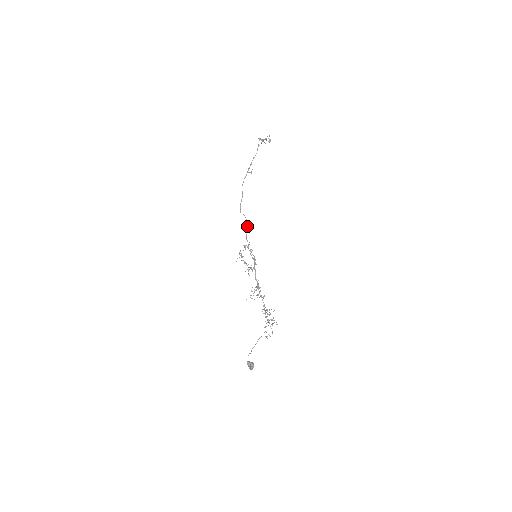
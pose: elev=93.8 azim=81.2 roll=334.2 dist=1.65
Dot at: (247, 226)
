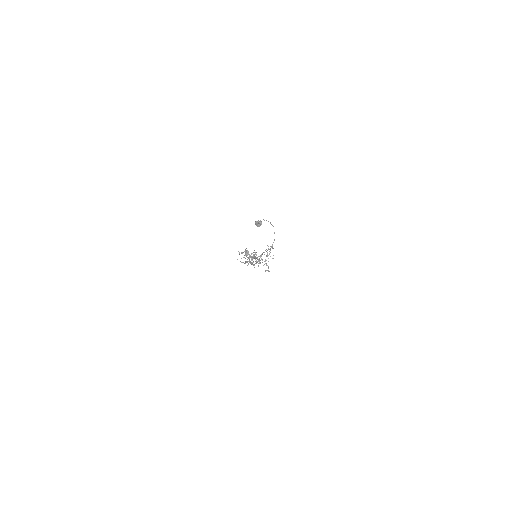
Dot at: occluded
